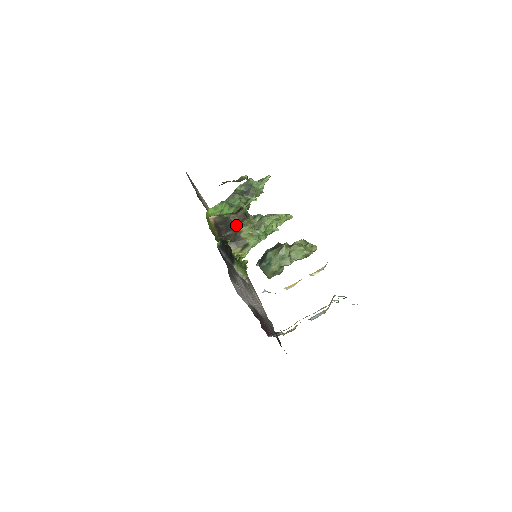
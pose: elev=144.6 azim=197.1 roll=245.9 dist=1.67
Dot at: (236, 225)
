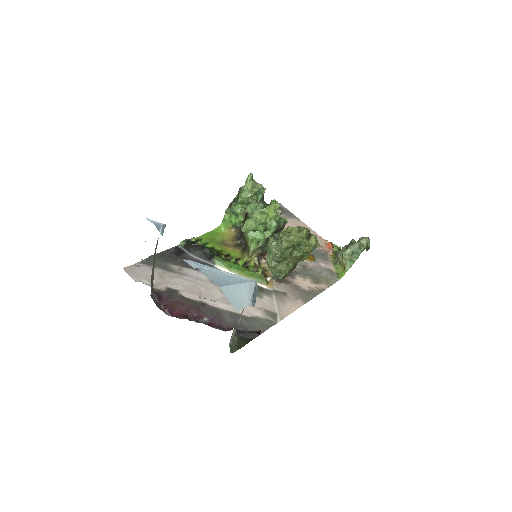
Dot at: occluded
